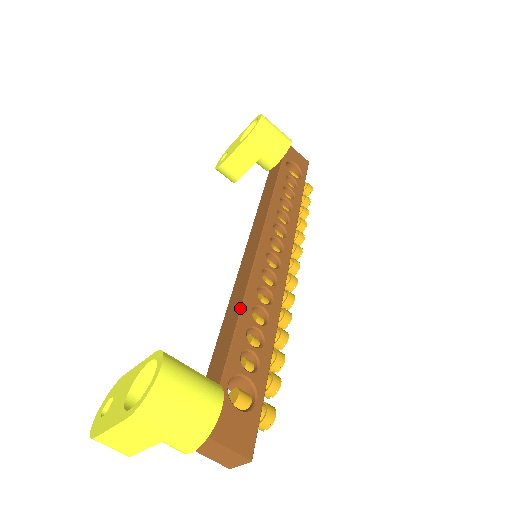
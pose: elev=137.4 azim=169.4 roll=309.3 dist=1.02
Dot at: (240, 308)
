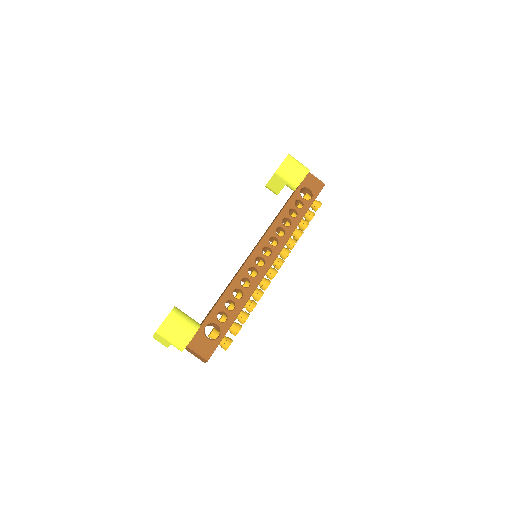
Dot at: (226, 289)
